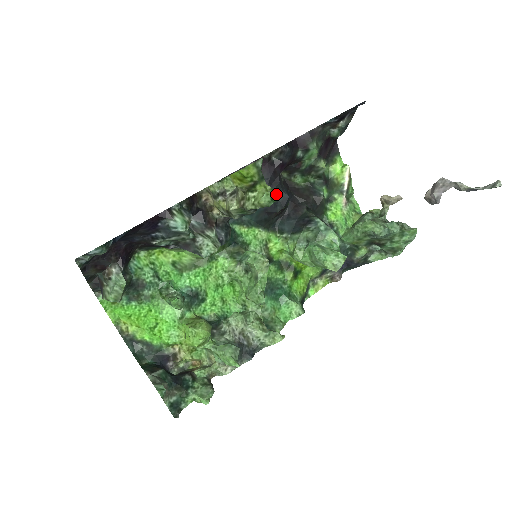
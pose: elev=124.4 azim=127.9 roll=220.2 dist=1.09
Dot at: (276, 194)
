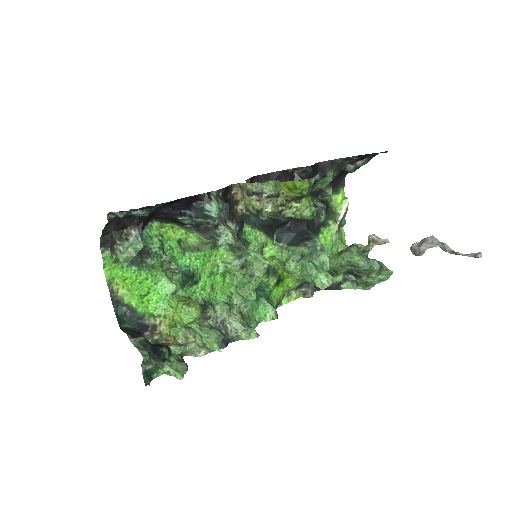
Dot at: occluded
